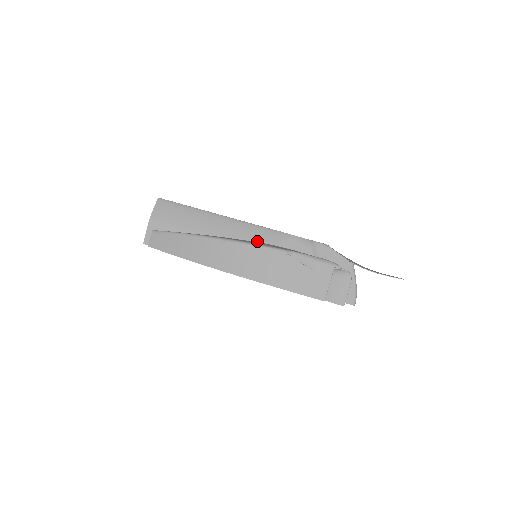
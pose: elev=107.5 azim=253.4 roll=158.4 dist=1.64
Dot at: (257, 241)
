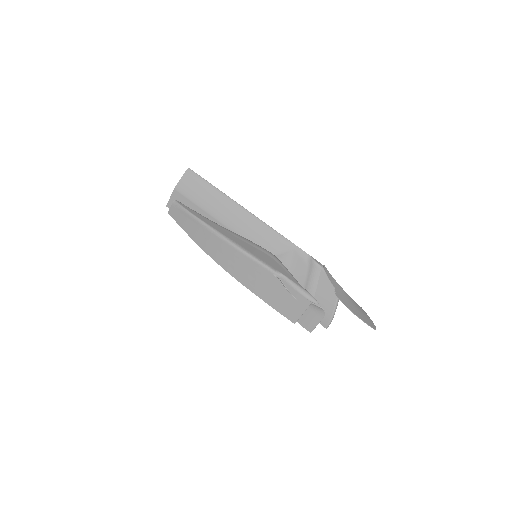
Dot at: (262, 241)
